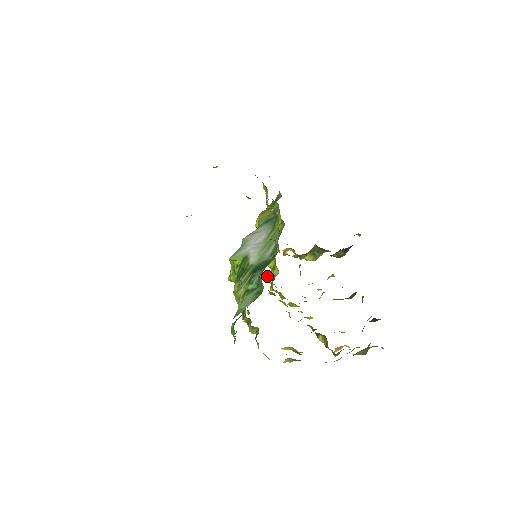
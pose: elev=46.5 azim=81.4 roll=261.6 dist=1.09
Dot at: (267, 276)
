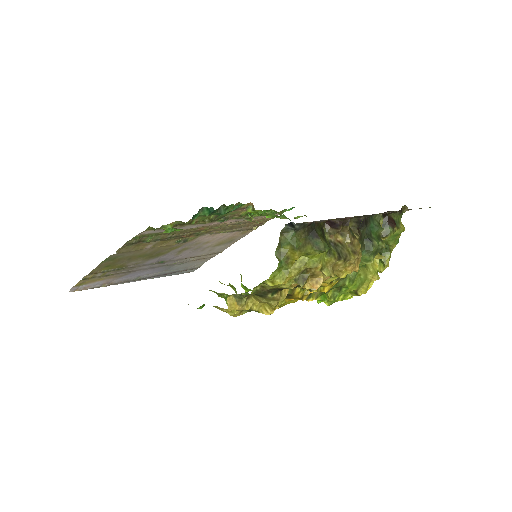
Dot at: occluded
